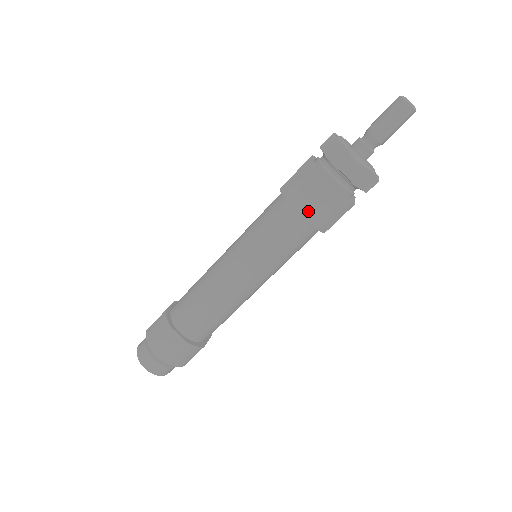
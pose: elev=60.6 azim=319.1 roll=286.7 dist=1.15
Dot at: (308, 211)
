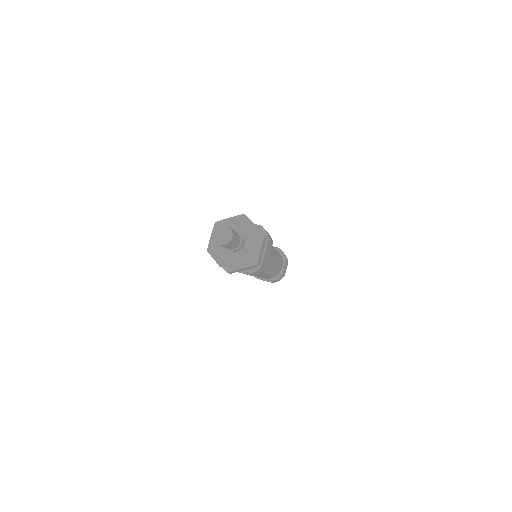
Dot at: occluded
